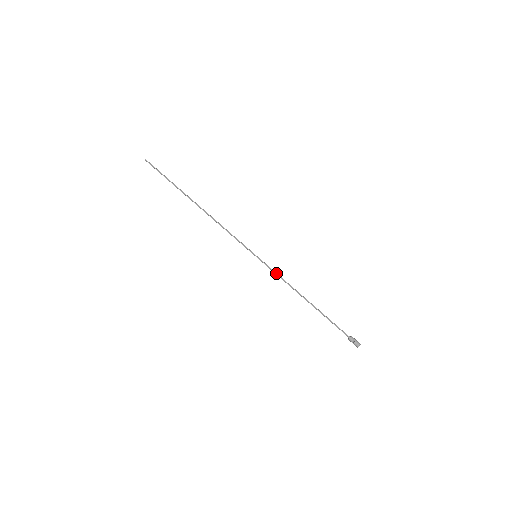
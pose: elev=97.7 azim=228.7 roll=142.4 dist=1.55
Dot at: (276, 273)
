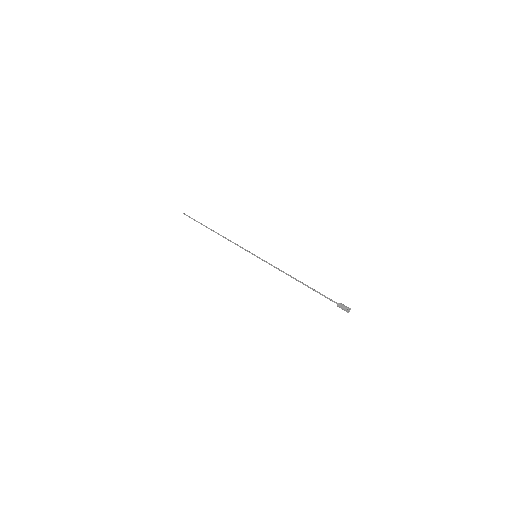
Dot at: (271, 265)
